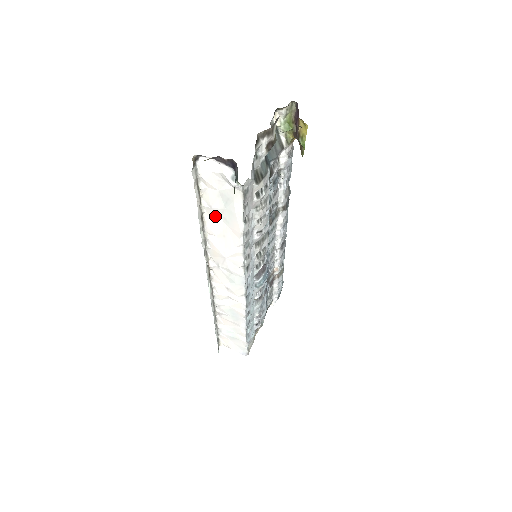
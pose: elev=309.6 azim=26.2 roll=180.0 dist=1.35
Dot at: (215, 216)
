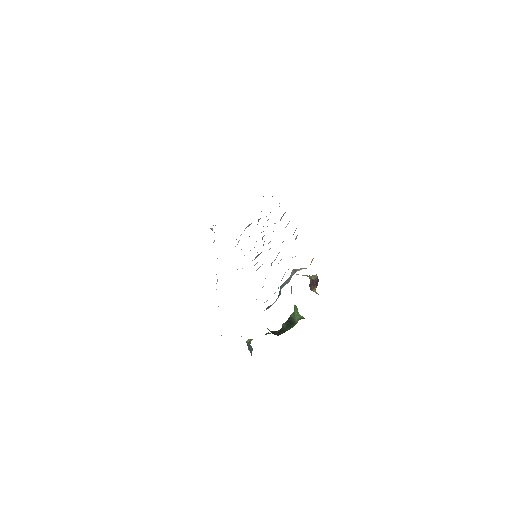
Dot at: occluded
